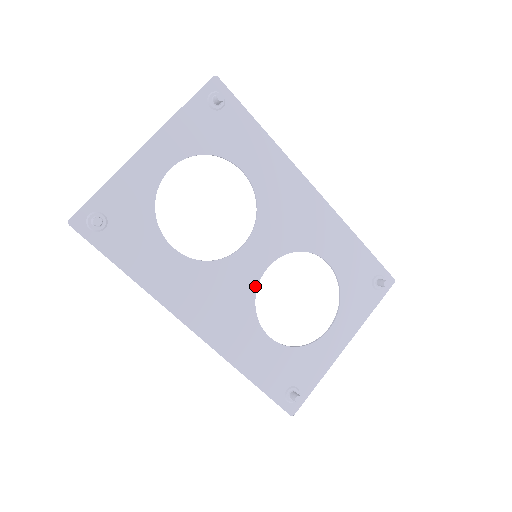
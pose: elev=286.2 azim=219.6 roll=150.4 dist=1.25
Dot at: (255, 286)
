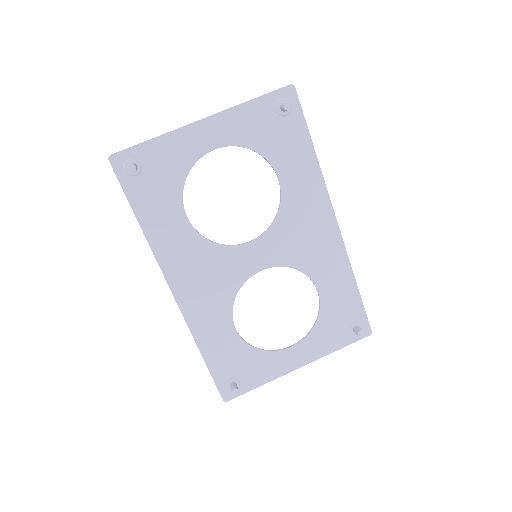
Dot at: (243, 281)
